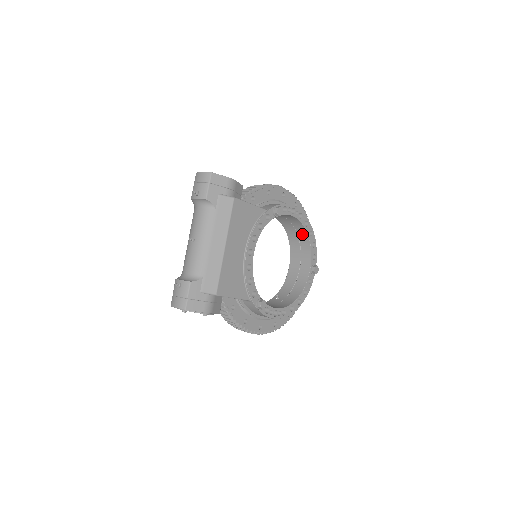
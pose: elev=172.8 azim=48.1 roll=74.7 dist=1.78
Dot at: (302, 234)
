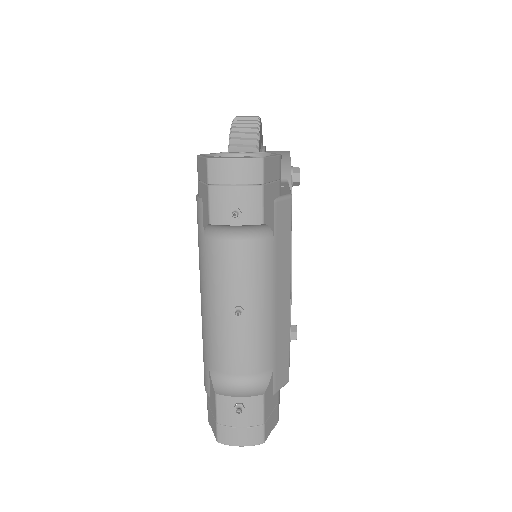
Dot at: occluded
